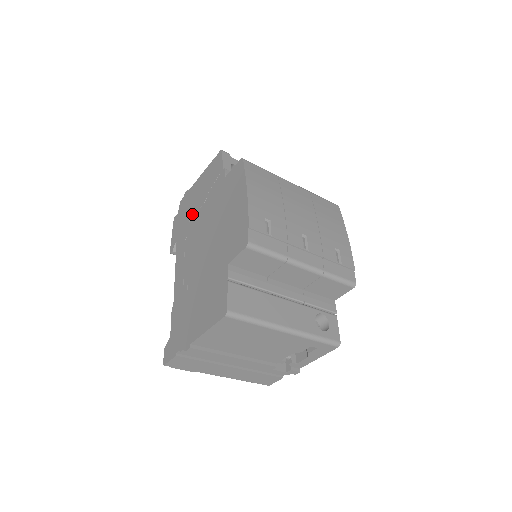
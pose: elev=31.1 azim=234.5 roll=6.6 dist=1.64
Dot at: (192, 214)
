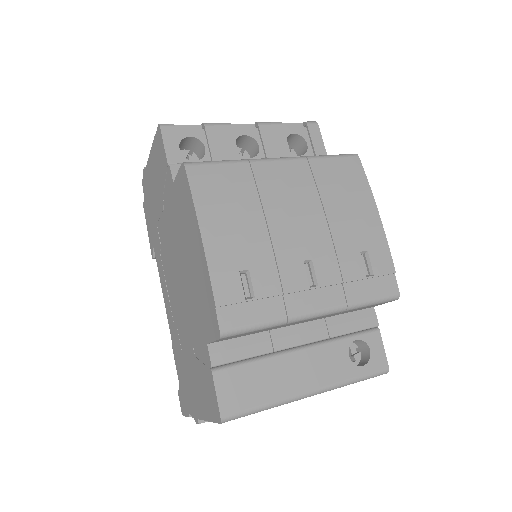
Dot at: (156, 217)
